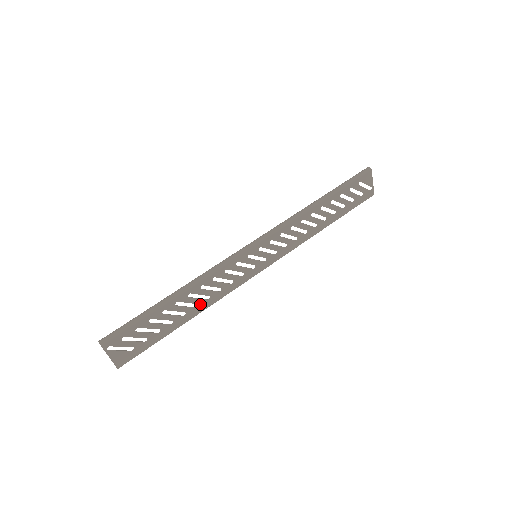
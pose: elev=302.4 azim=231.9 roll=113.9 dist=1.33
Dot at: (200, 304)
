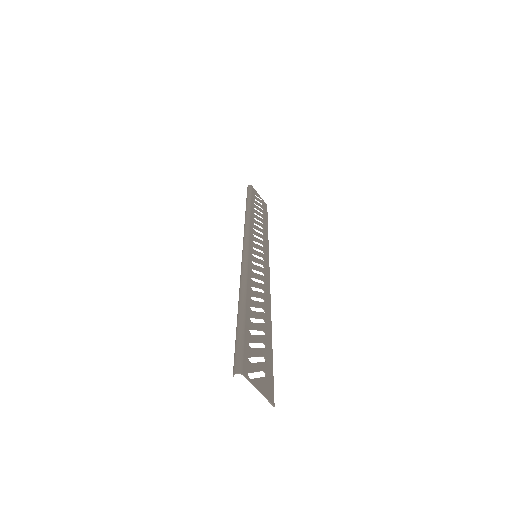
Dot at: (264, 309)
